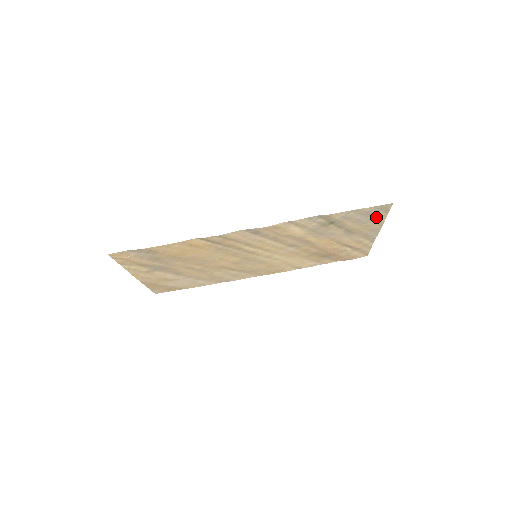
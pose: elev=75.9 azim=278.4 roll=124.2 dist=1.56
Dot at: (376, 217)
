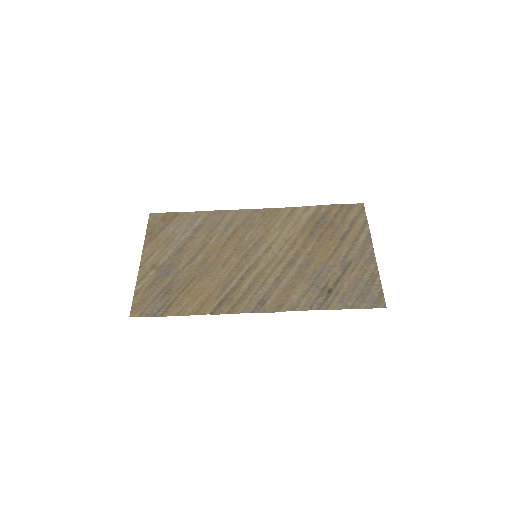
Dot at: (371, 286)
